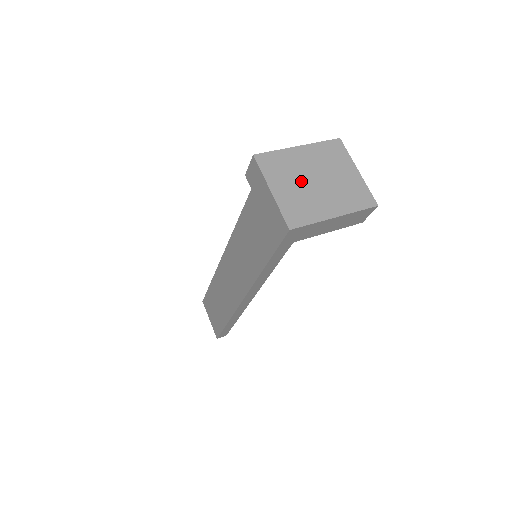
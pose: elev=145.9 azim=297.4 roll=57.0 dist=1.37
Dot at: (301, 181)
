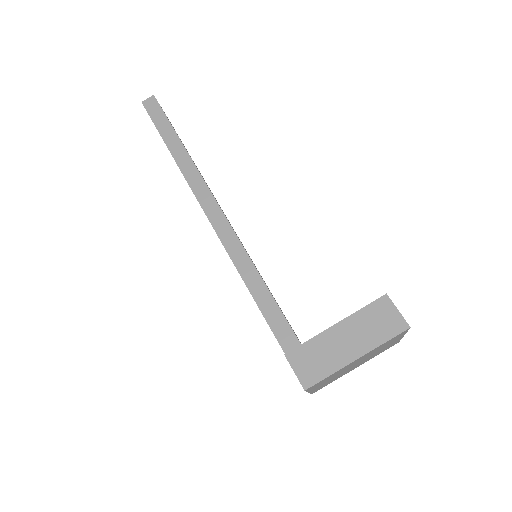
Dot at: (341, 373)
